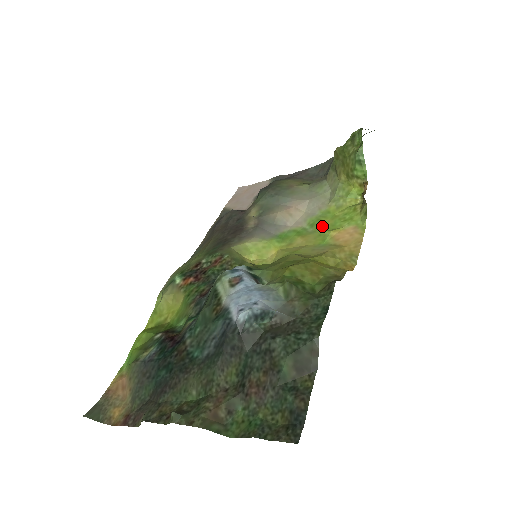
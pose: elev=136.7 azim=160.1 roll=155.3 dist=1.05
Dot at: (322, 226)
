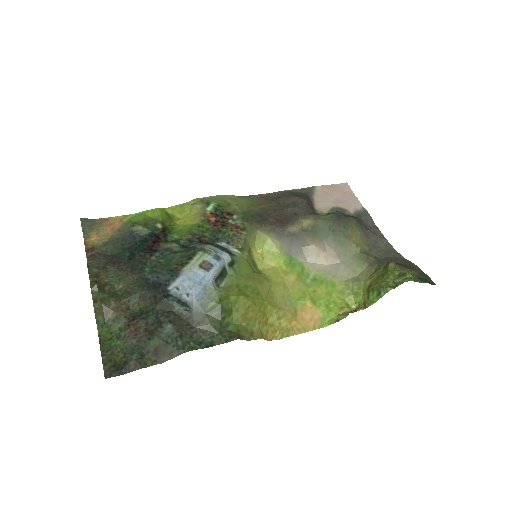
Dot at: (316, 289)
